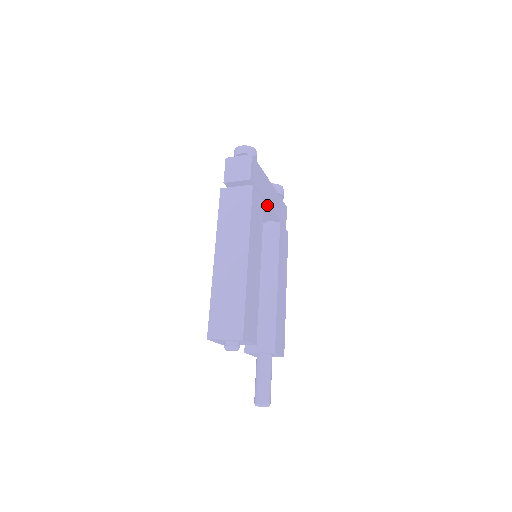
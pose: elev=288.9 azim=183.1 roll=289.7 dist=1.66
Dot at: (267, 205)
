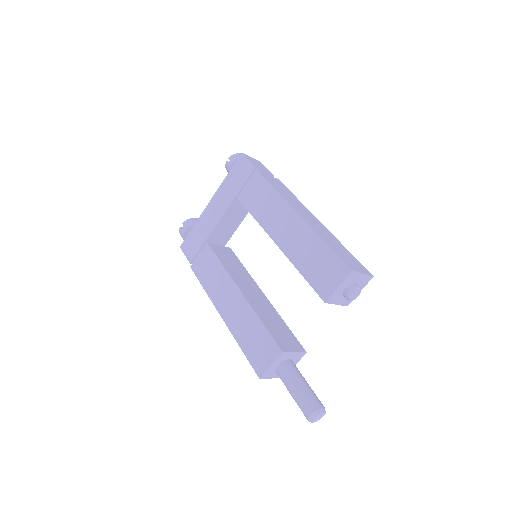
Dot at: (241, 220)
